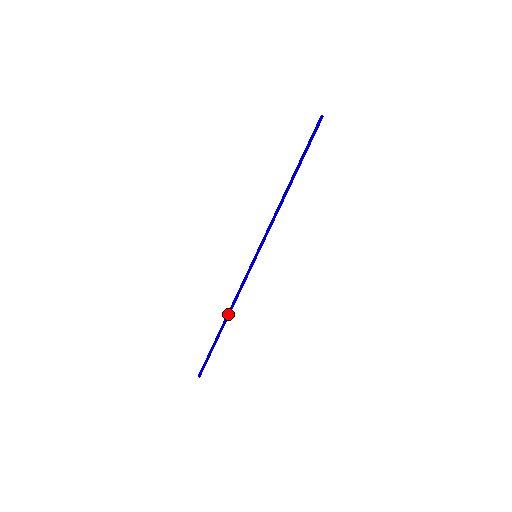
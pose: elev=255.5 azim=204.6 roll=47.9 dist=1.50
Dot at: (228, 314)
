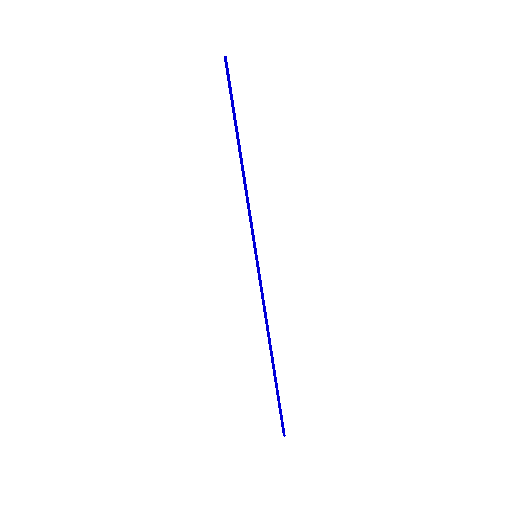
Dot at: (268, 342)
